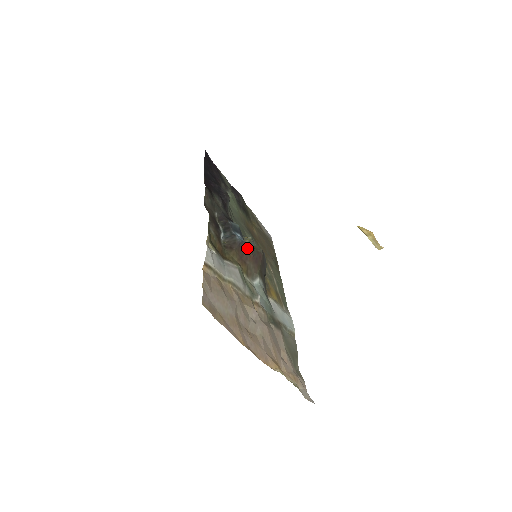
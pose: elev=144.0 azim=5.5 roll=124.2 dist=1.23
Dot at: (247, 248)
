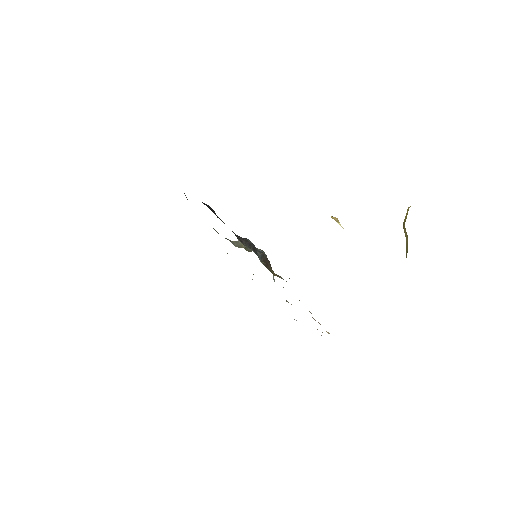
Dot at: occluded
